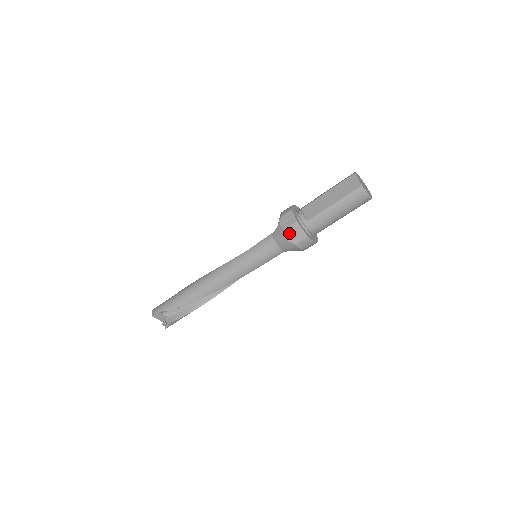
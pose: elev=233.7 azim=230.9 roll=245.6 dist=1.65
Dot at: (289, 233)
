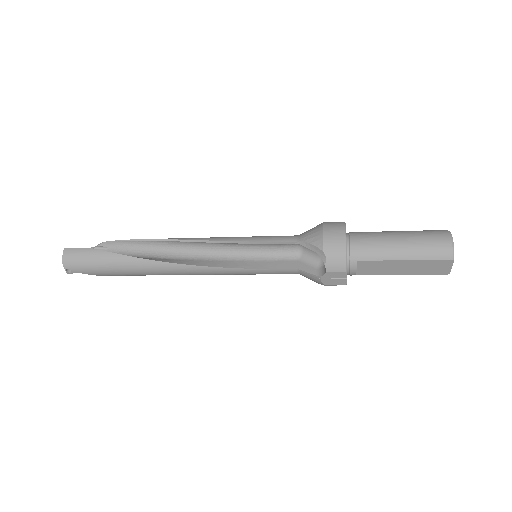
Dot at: occluded
